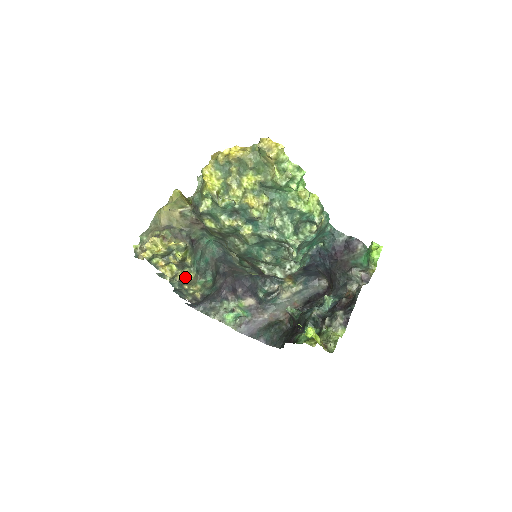
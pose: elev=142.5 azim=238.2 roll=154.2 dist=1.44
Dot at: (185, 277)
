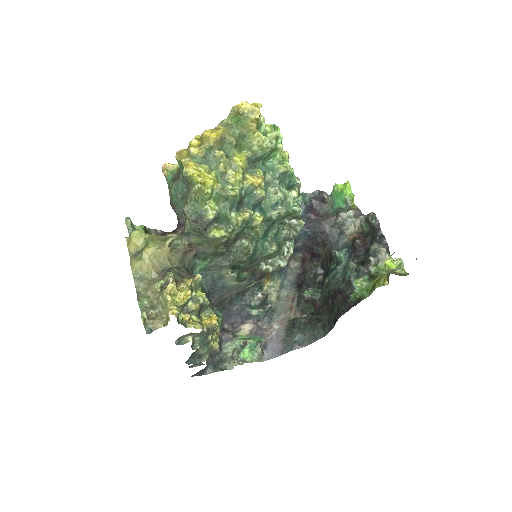
Dot at: (213, 320)
